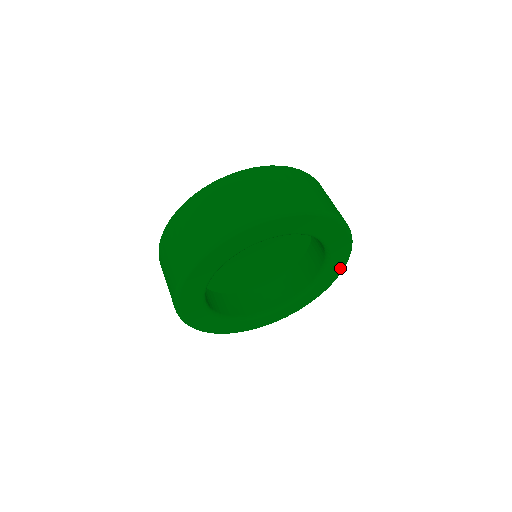
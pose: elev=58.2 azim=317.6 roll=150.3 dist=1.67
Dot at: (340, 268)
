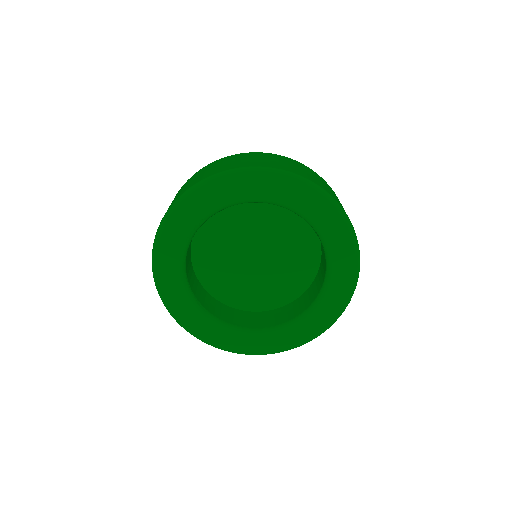
Dot at: (297, 341)
